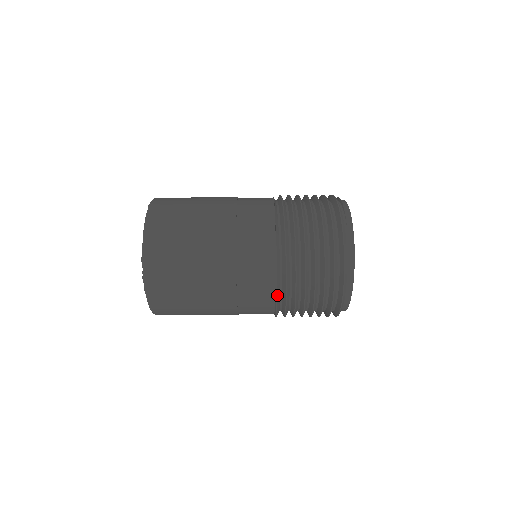
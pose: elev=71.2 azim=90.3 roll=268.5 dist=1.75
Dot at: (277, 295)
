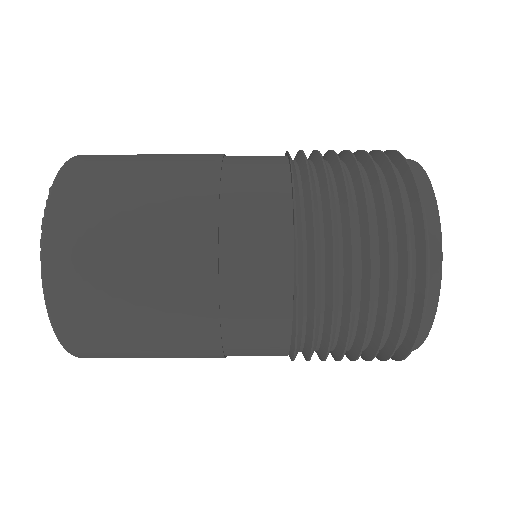
Dot at: (297, 249)
